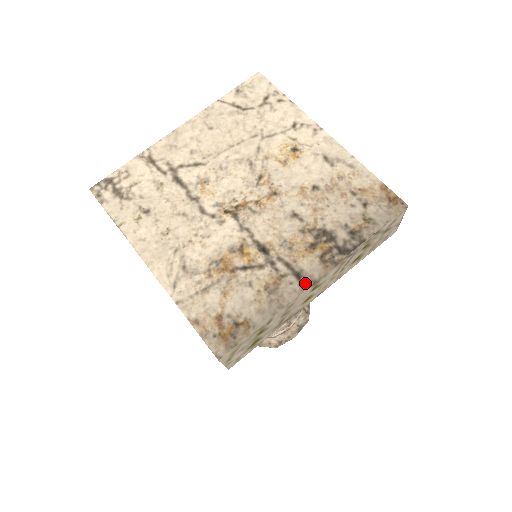
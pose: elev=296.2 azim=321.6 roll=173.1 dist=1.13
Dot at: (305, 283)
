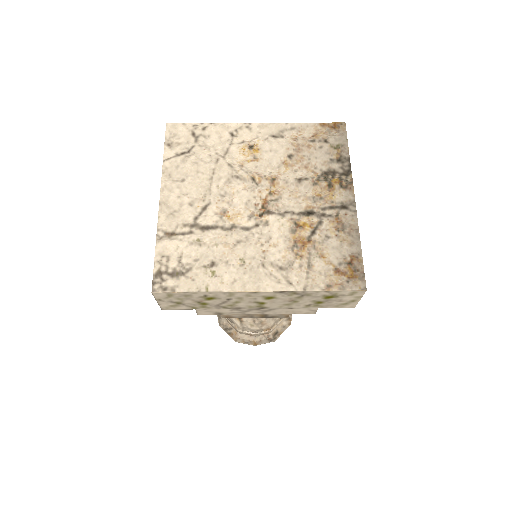
Dot at: (352, 207)
